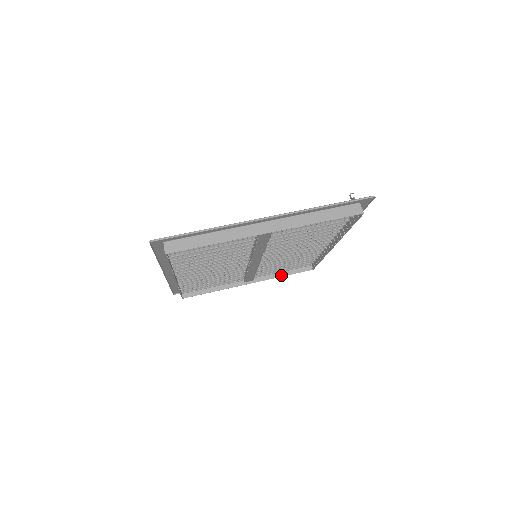
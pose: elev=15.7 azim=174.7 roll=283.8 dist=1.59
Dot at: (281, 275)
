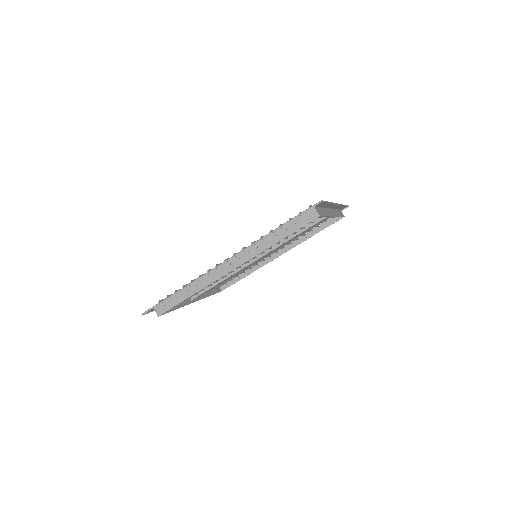
Dot at: (208, 295)
